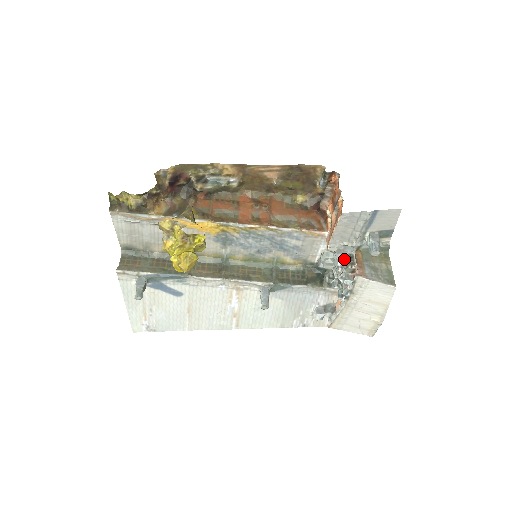
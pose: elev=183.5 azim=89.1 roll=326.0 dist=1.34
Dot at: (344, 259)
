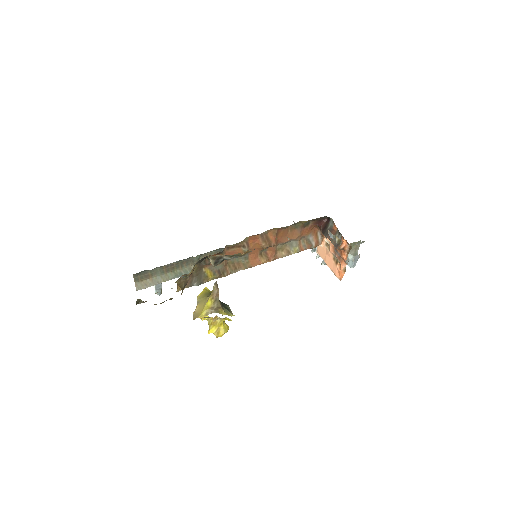
Dot at: occluded
